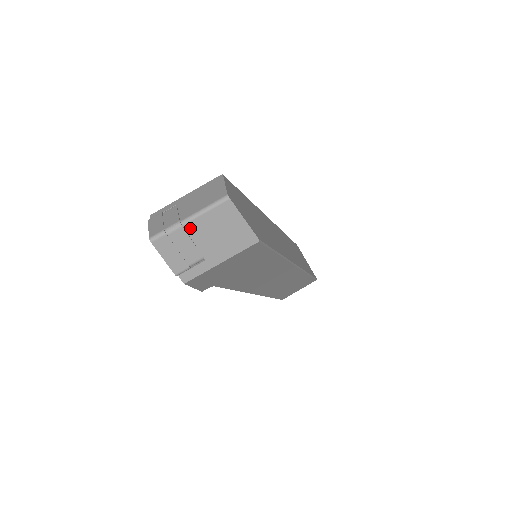
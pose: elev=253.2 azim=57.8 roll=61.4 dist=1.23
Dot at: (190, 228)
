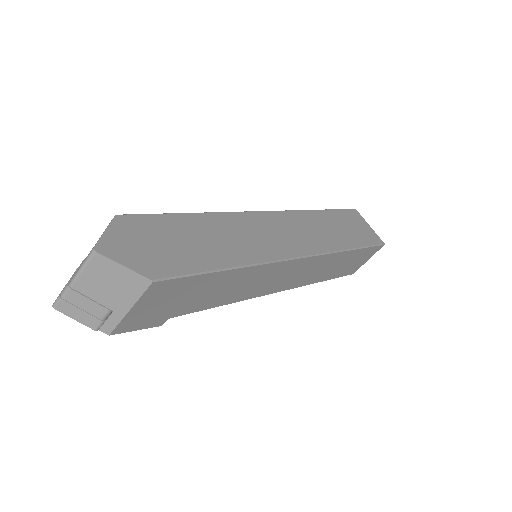
Dot at: (79, 288)
